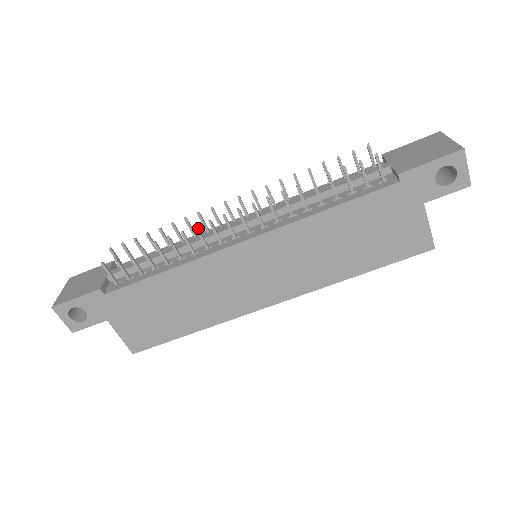
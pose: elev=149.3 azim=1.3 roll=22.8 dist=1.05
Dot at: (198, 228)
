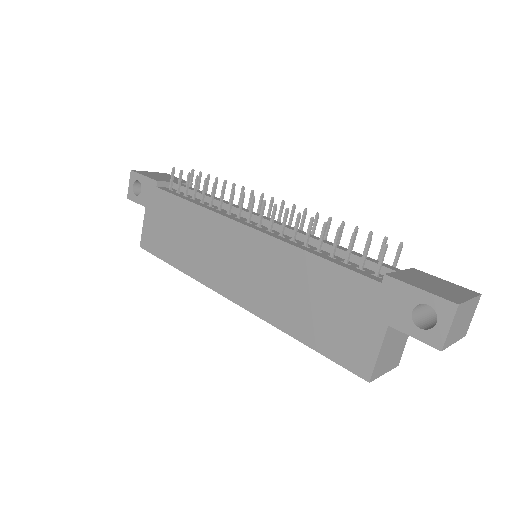
Dot at: (234, 192)
